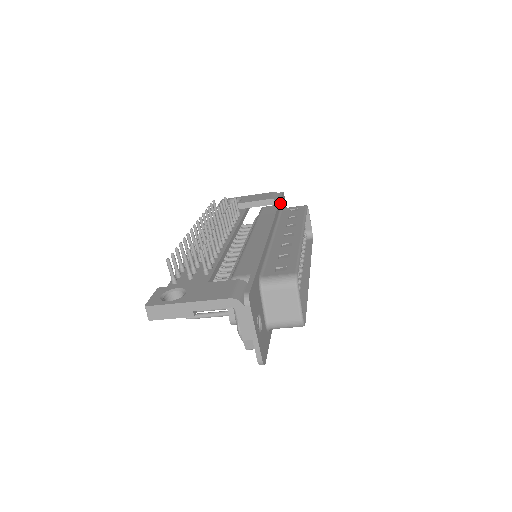
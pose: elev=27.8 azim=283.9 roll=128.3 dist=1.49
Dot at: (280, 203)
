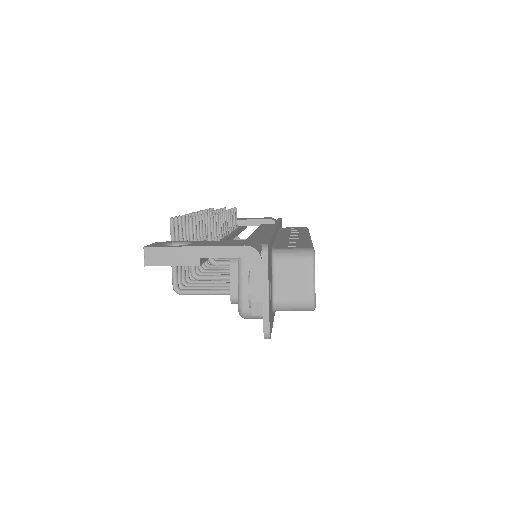
Dot at: (280, 222)
